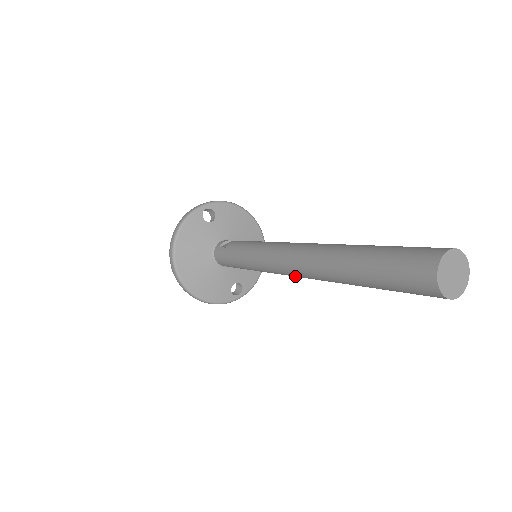
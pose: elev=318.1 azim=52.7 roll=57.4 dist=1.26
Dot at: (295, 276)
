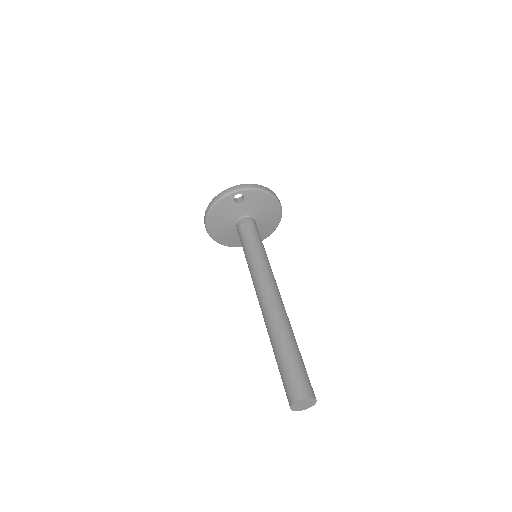
Dot at: occluded
